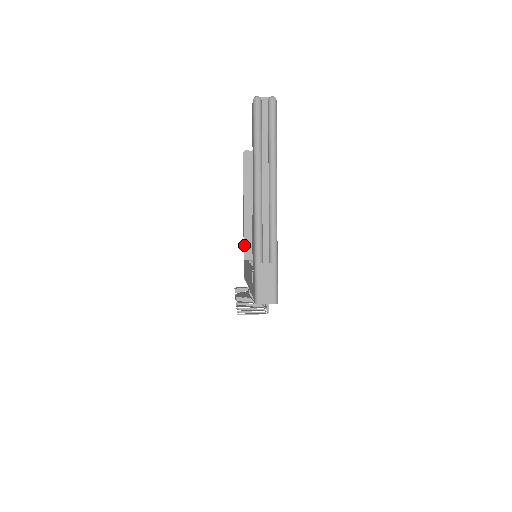
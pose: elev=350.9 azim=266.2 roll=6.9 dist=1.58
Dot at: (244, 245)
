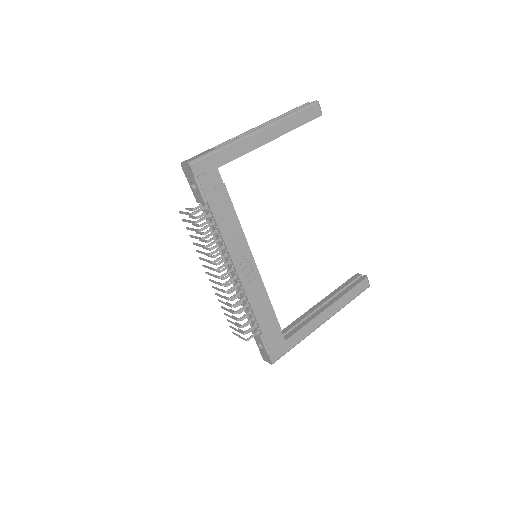
Dot at: (288, 326)
